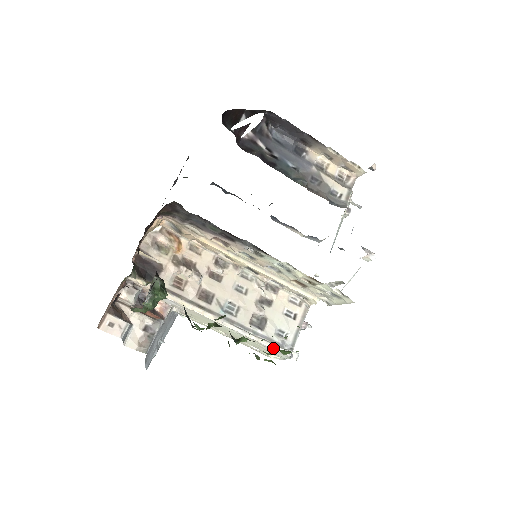
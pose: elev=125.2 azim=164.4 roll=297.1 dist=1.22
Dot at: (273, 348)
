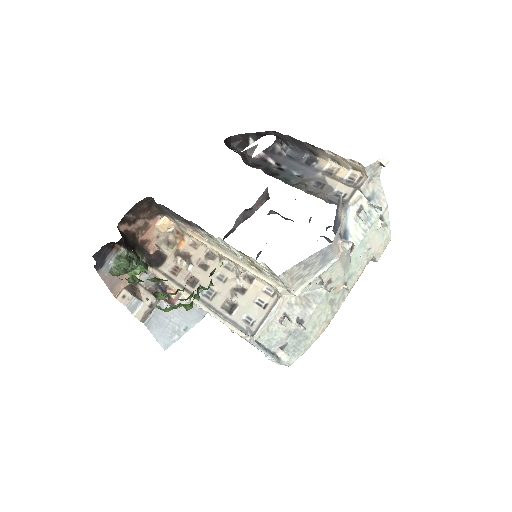
Dot at: (237, 332)
